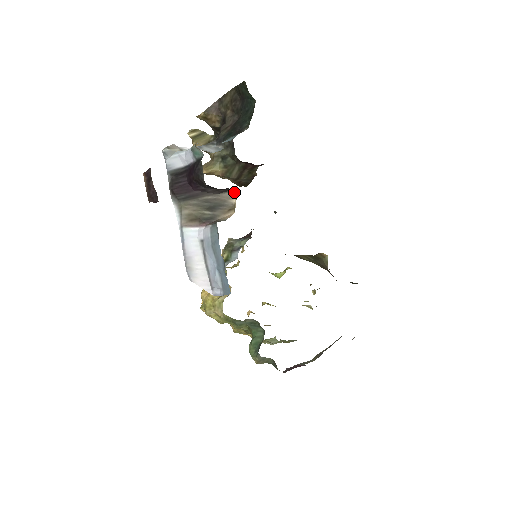
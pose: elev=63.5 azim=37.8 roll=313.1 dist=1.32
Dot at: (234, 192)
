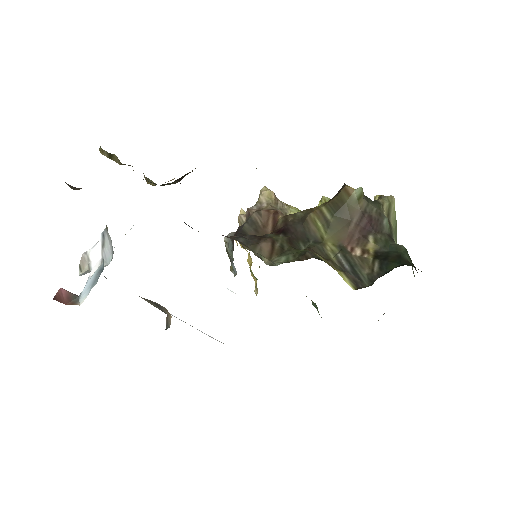
Dot at: occluded
